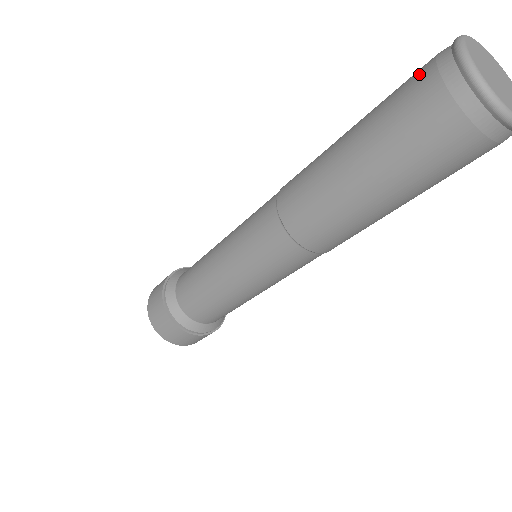
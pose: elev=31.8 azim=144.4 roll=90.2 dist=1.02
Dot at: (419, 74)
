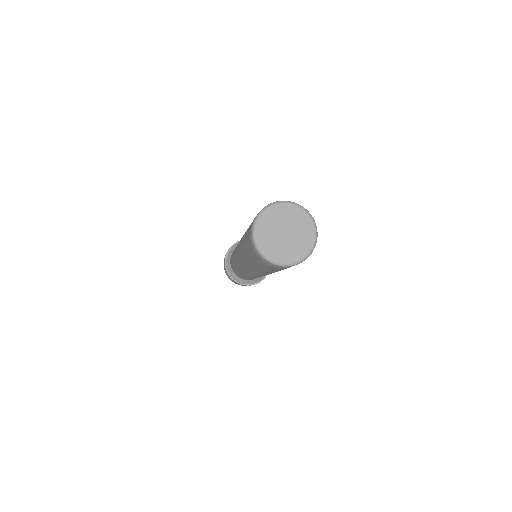
Dot at: occluded
